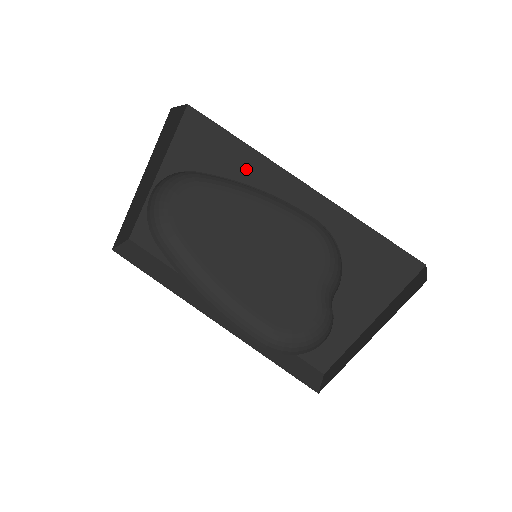
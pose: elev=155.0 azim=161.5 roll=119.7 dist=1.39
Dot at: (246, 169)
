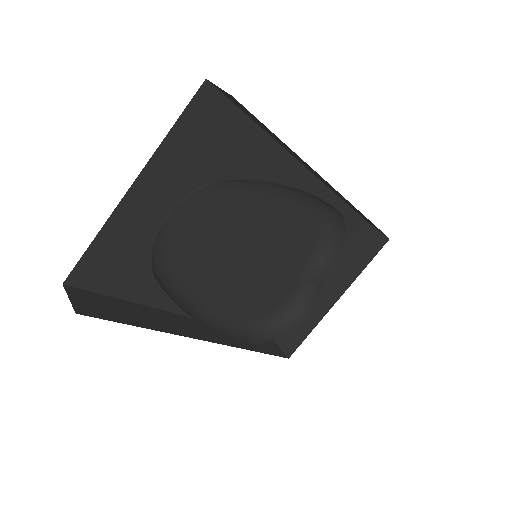
Dot at: (257, 161)
